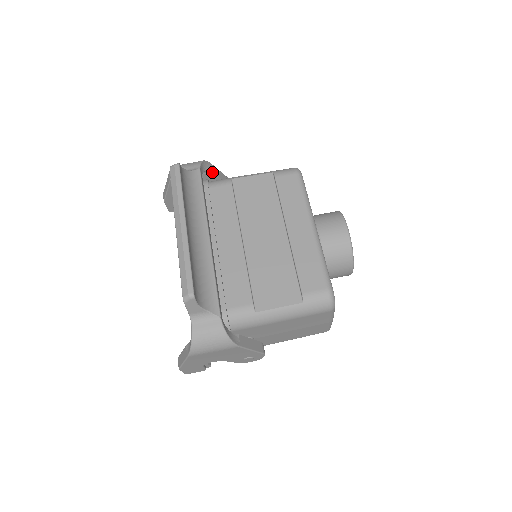
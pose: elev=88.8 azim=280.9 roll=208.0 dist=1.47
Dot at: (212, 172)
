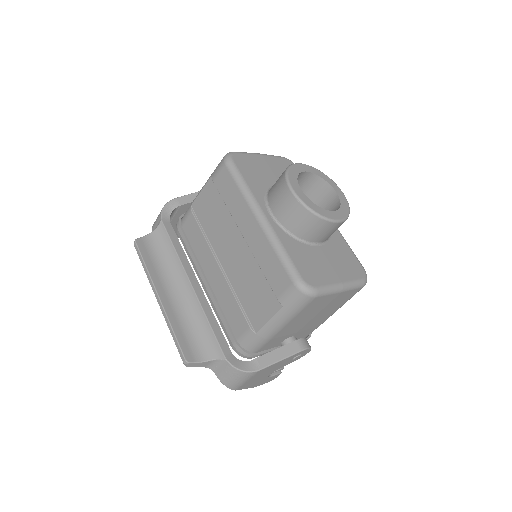
Dot at: (180, 206)
